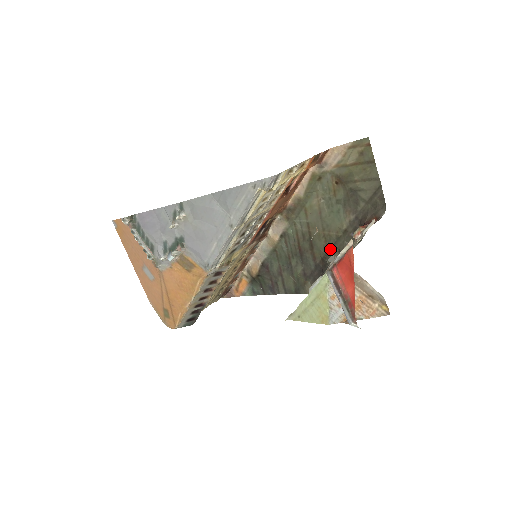
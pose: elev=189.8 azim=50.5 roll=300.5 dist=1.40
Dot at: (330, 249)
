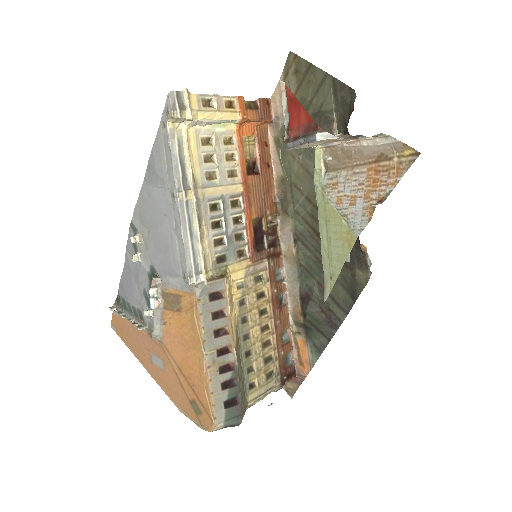
Dot at: occluded
